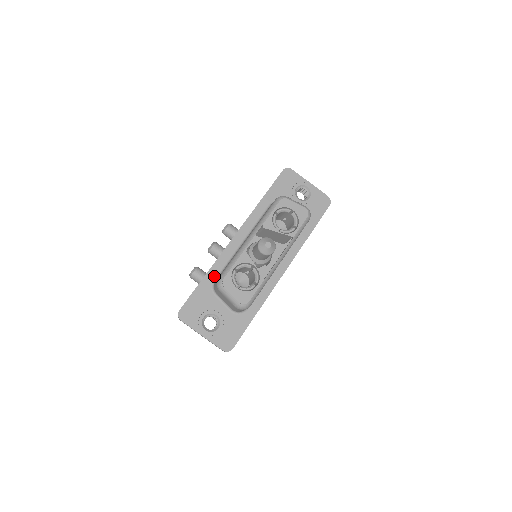
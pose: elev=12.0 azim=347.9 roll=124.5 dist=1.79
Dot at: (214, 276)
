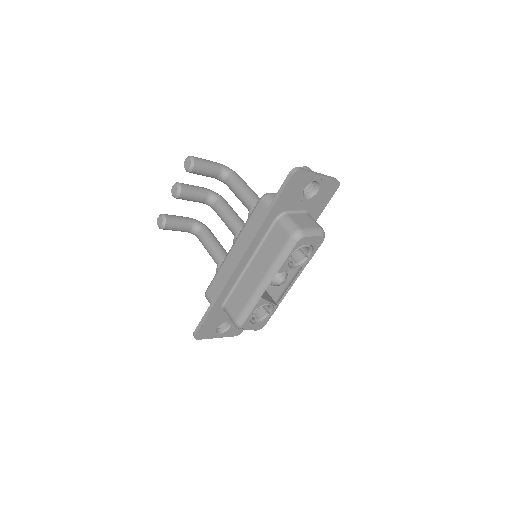
Dot at: (222, 301)
